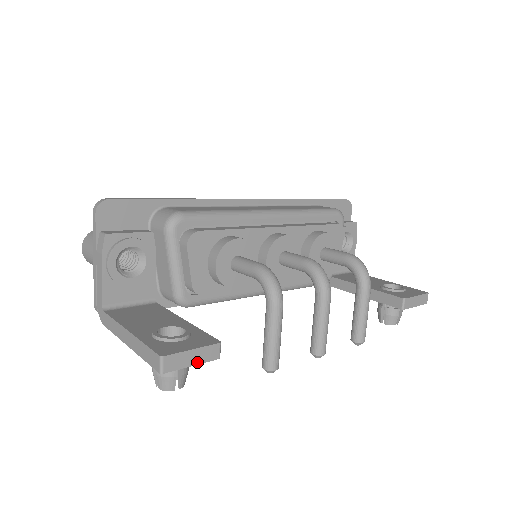
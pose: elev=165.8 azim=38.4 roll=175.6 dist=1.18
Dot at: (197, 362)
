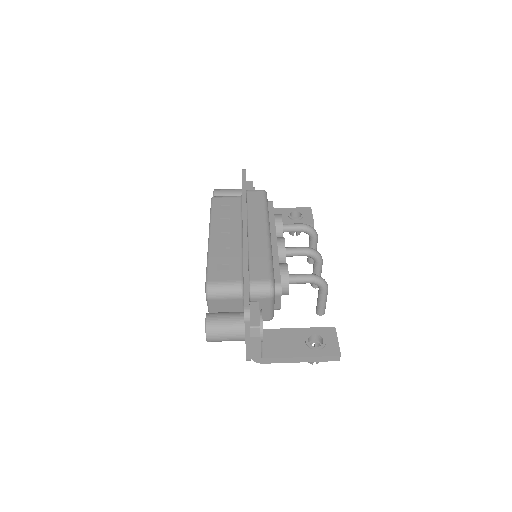
Dot at: occluded
